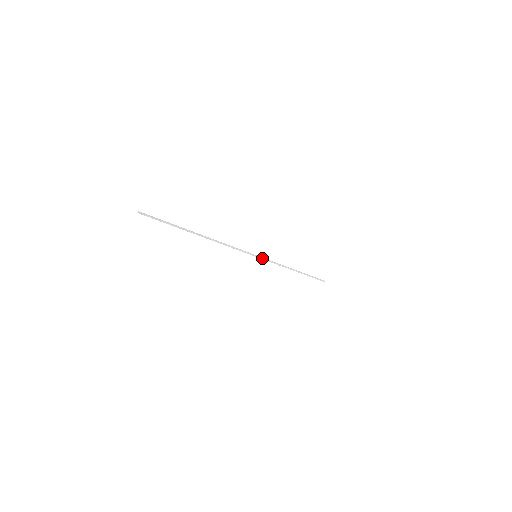
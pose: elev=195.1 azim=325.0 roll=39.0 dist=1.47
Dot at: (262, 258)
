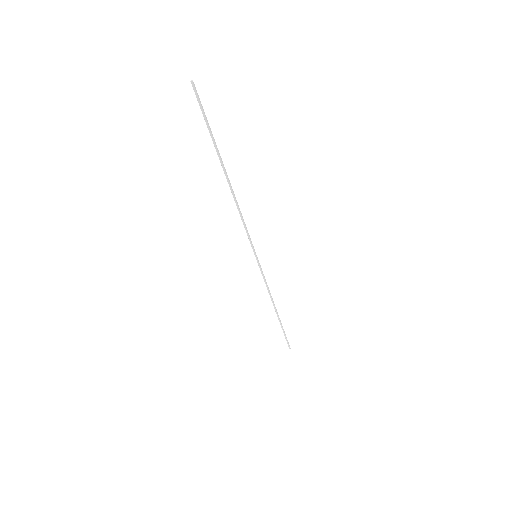
Dot at: (259, 264)
